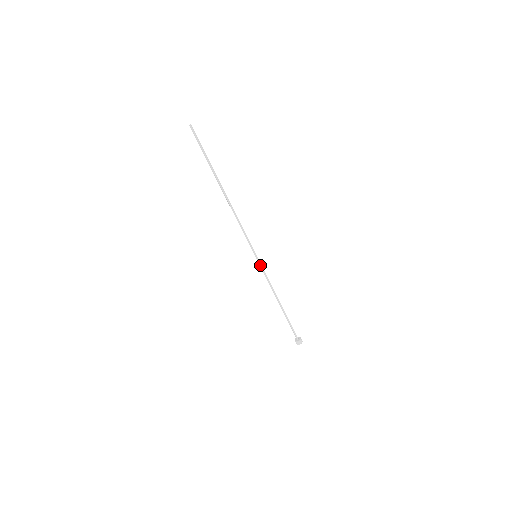
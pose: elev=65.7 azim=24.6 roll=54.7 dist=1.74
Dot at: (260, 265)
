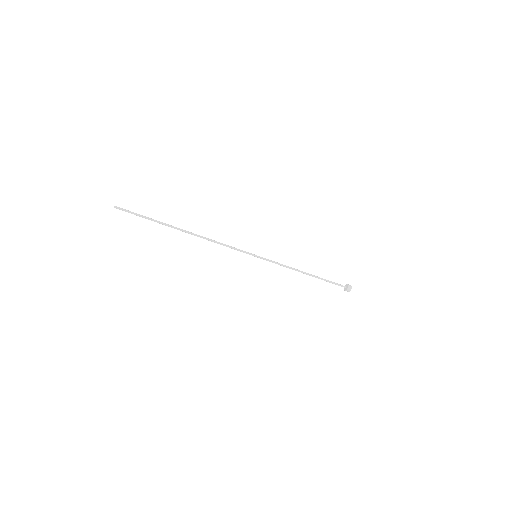
Dot at: occluded
